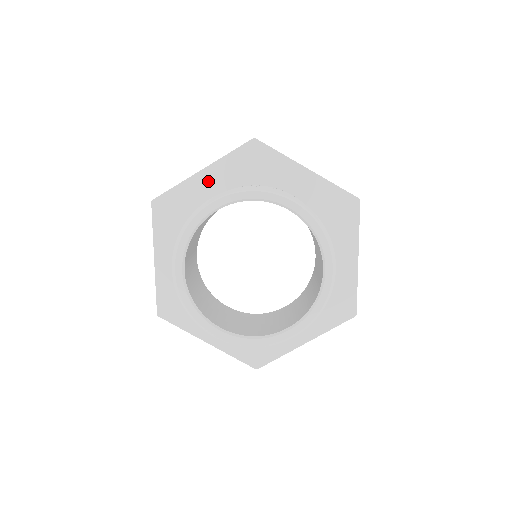
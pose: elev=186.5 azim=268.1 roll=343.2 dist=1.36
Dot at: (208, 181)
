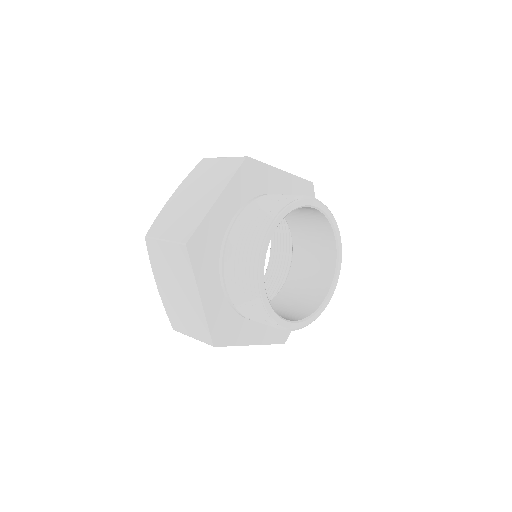
Dot at: (224, 207)
